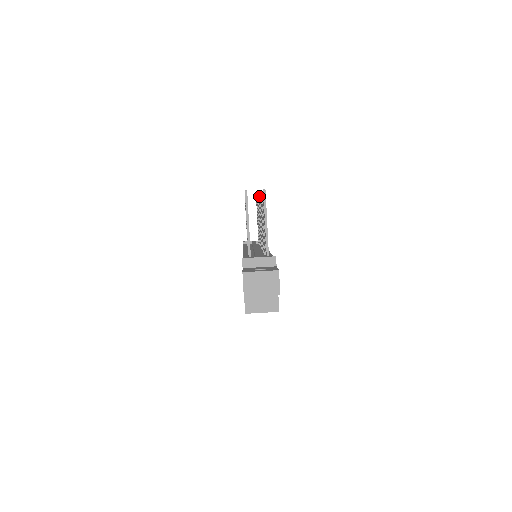
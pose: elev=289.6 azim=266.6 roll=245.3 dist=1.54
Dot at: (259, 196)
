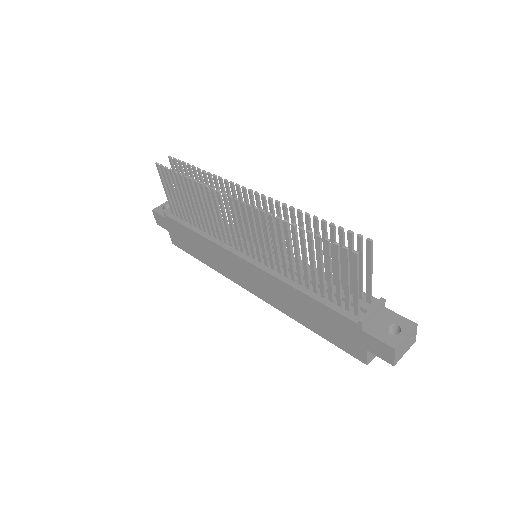
Dot at: (264, 198)
